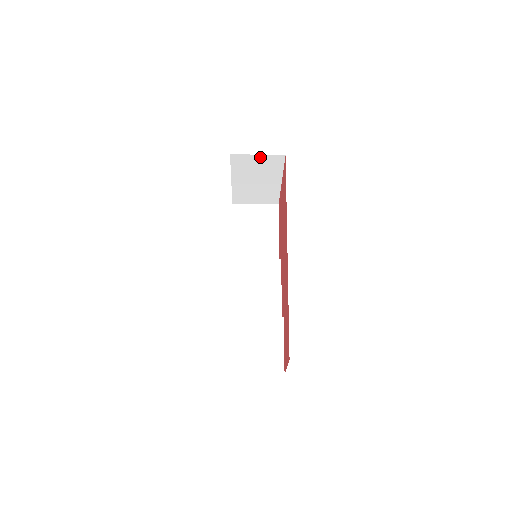
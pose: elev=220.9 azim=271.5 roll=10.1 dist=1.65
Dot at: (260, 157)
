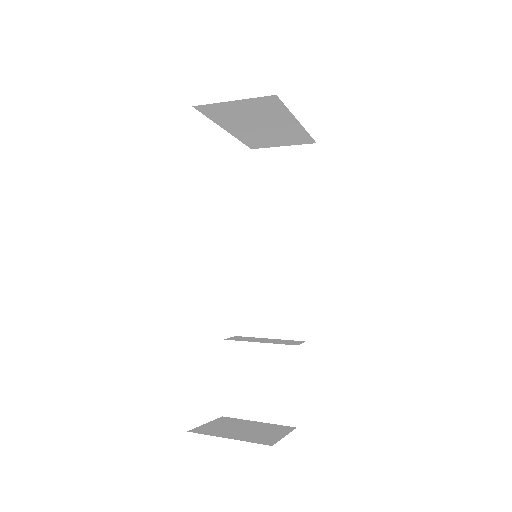
Dot at: (239, 102)
